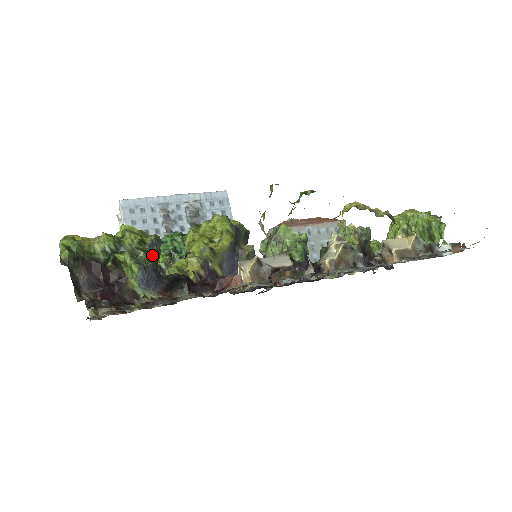
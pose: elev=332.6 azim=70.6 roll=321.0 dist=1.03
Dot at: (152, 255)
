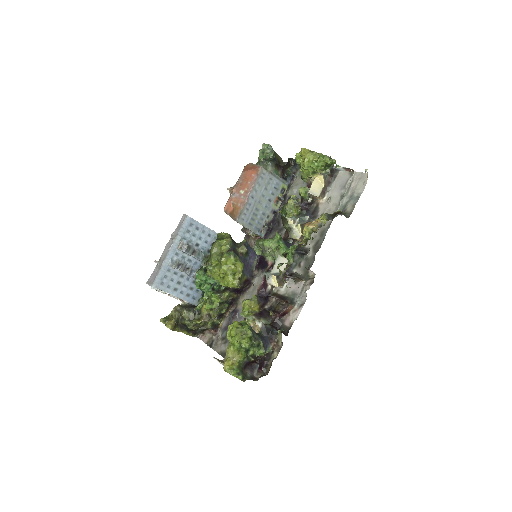
Dot at: (256, 336)
